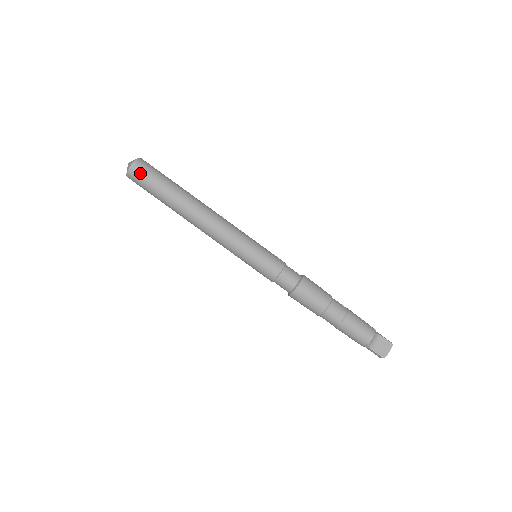
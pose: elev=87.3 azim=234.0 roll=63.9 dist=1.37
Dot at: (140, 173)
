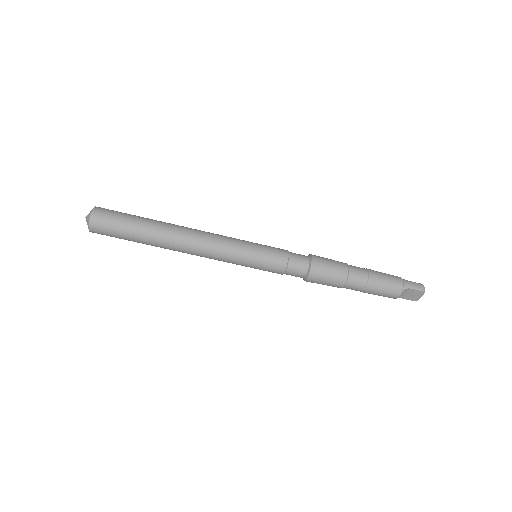
Dot at: (102, 233)
